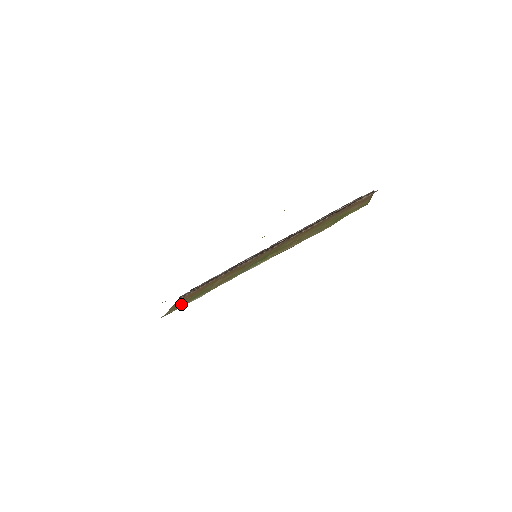
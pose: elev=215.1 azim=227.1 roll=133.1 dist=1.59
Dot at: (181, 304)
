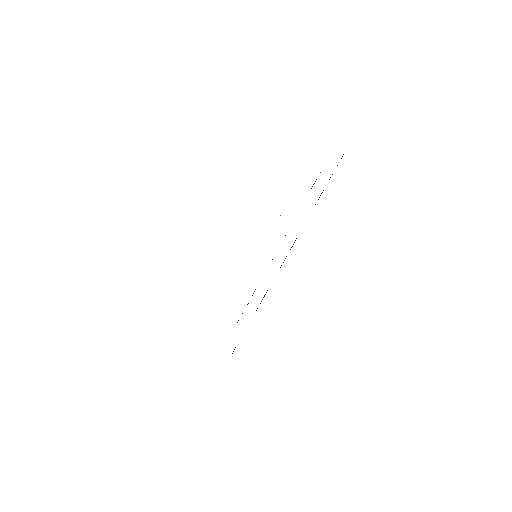
Dot at: occluded
